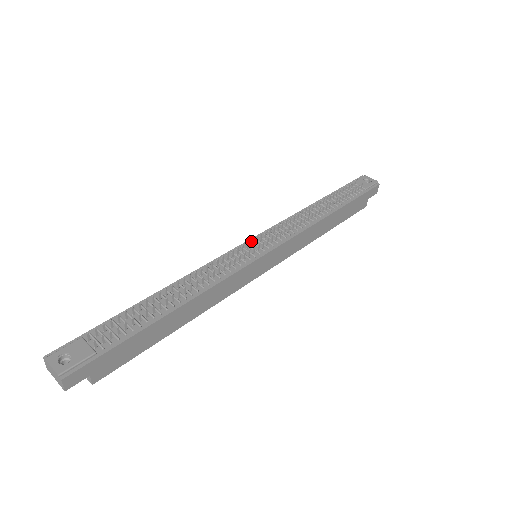
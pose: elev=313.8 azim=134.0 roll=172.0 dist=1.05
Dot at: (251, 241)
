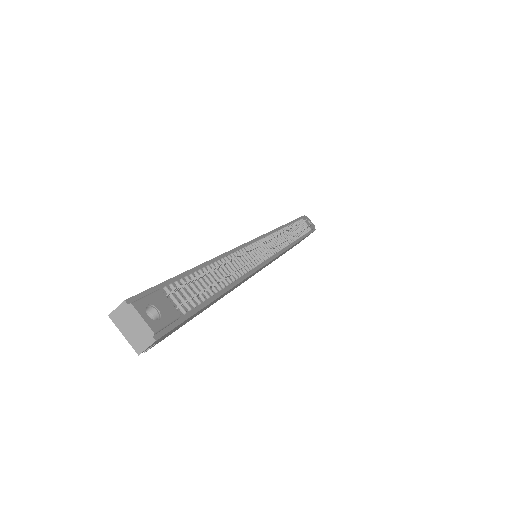
Dot at: (265, 241)
